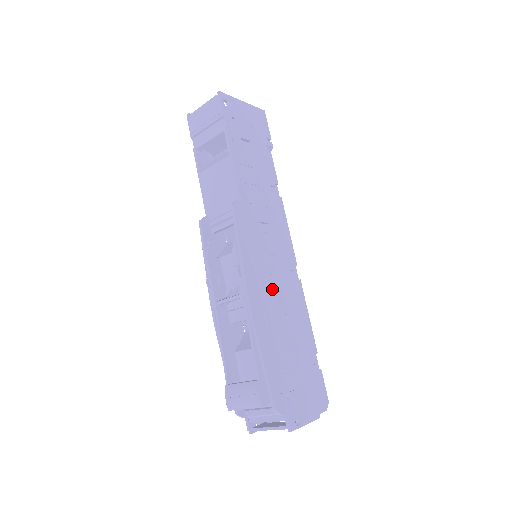
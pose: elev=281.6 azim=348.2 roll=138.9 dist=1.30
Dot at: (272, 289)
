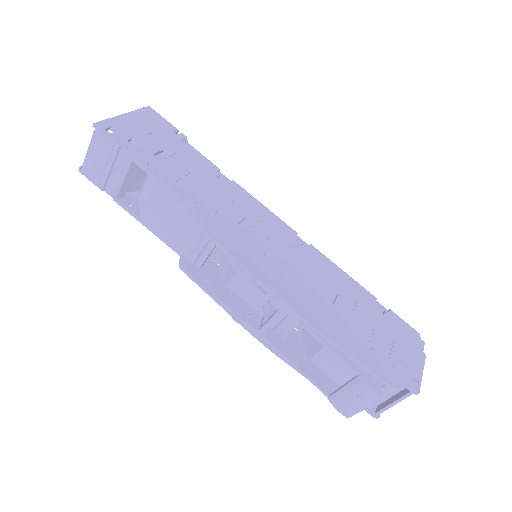
Dot at: (300, 279)
